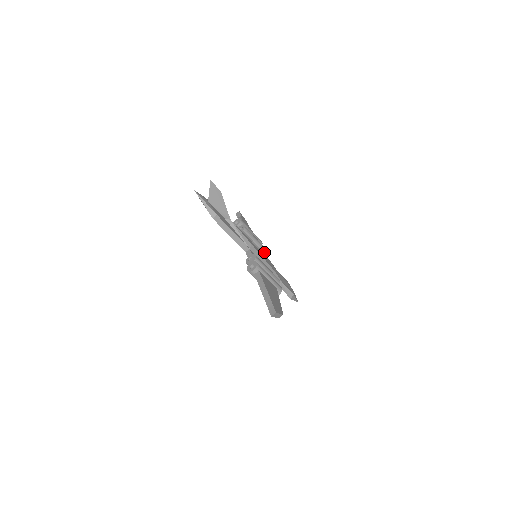
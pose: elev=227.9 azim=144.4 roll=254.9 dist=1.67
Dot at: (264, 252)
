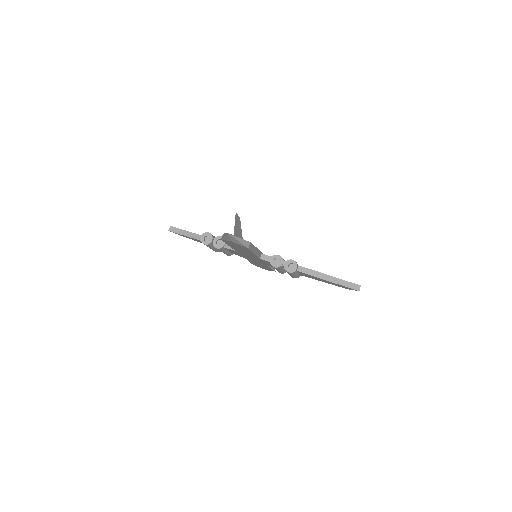
Dot at: occluded
